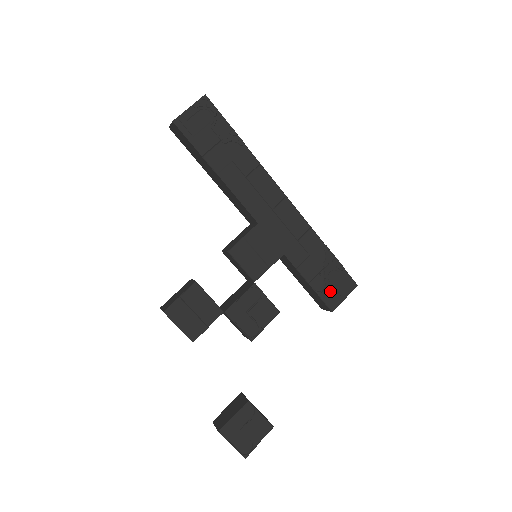
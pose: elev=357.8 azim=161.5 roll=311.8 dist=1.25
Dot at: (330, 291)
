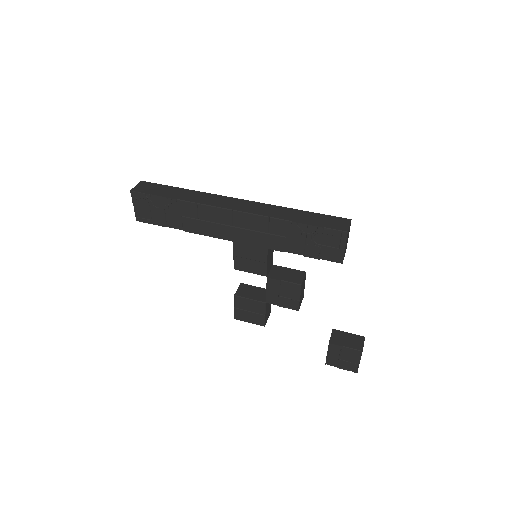
Dot at: (326, 251)
